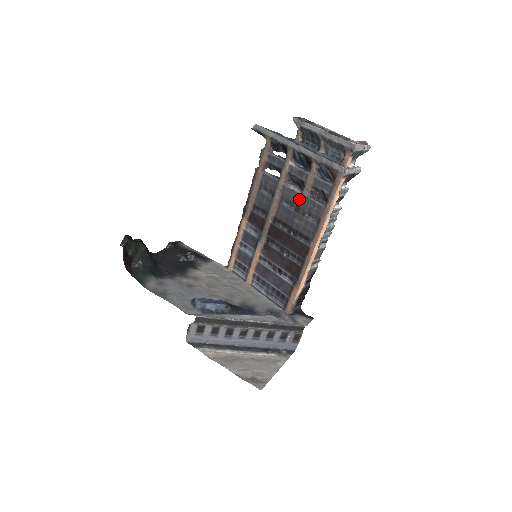
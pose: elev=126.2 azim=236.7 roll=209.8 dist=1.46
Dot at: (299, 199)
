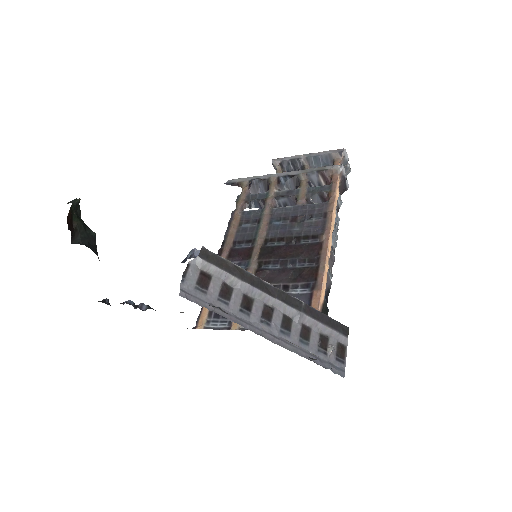
Dot at: (294, 211)
